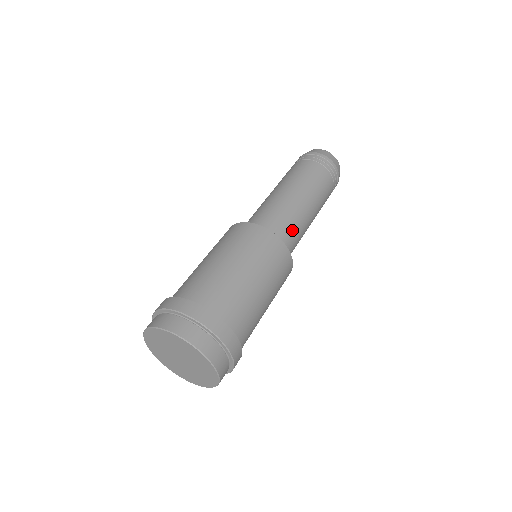
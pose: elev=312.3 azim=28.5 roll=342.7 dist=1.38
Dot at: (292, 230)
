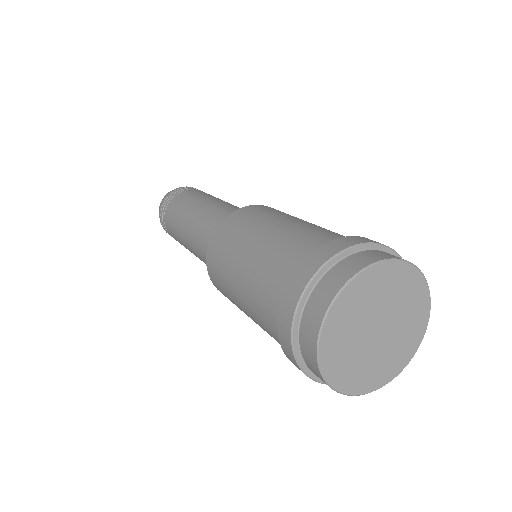
Dot at: occluded
